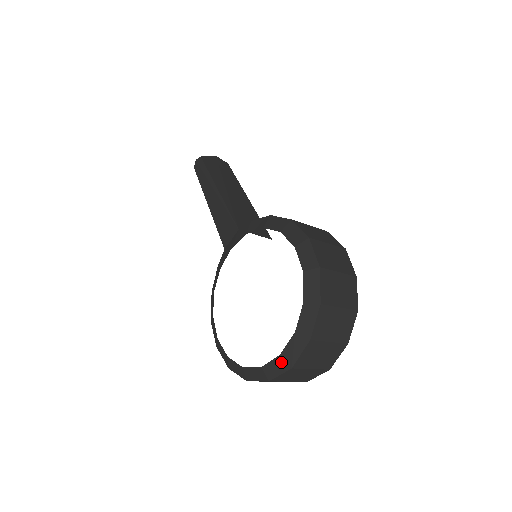
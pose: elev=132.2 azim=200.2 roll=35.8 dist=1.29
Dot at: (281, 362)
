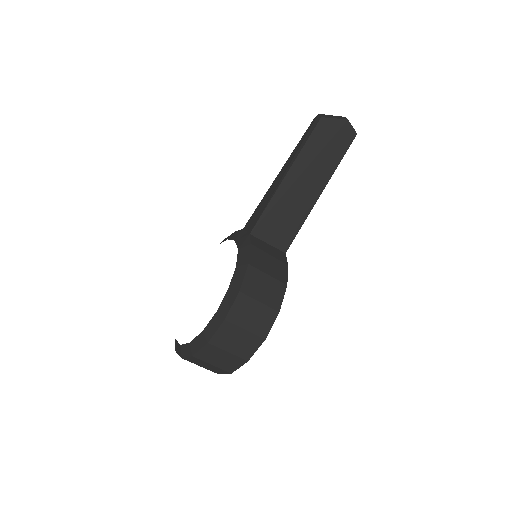
Dot at: (175, 341)
